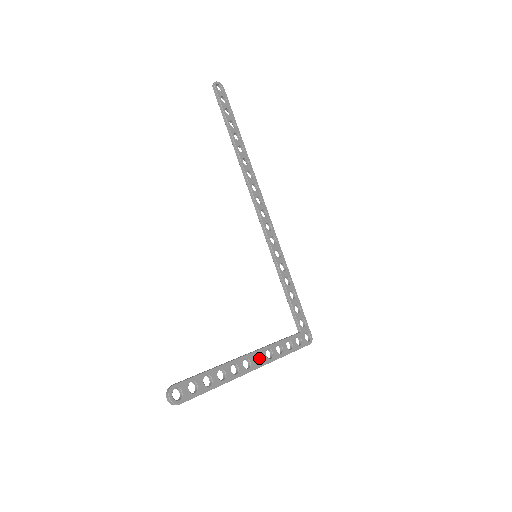
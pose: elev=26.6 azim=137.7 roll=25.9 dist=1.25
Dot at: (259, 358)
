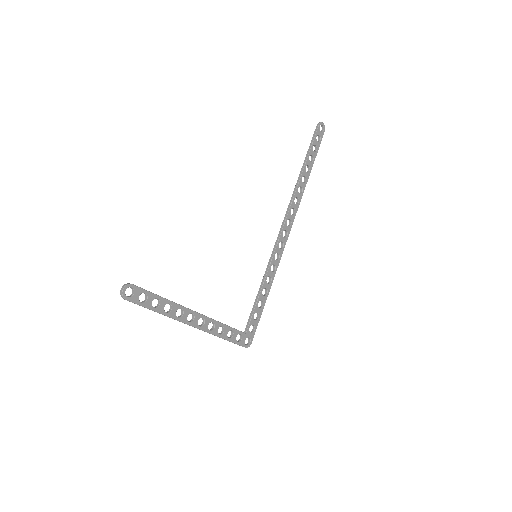
Dot at: (202, 323)
